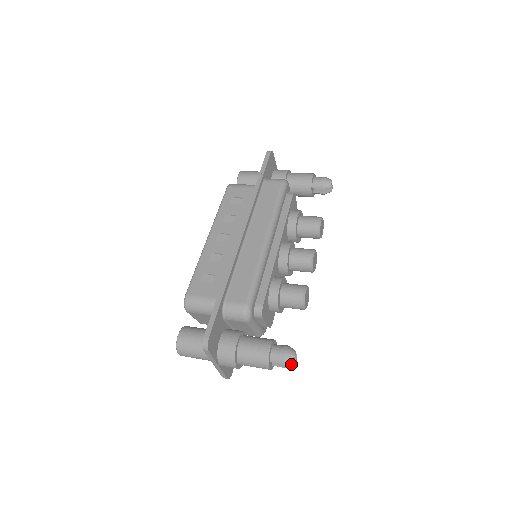
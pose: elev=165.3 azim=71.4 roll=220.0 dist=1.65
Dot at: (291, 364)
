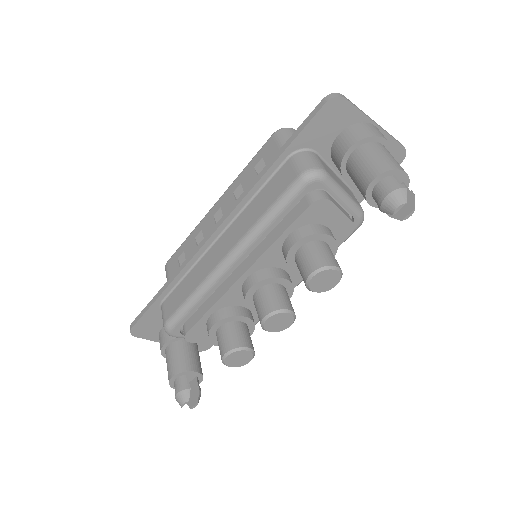
Dot at: (190, 404)
